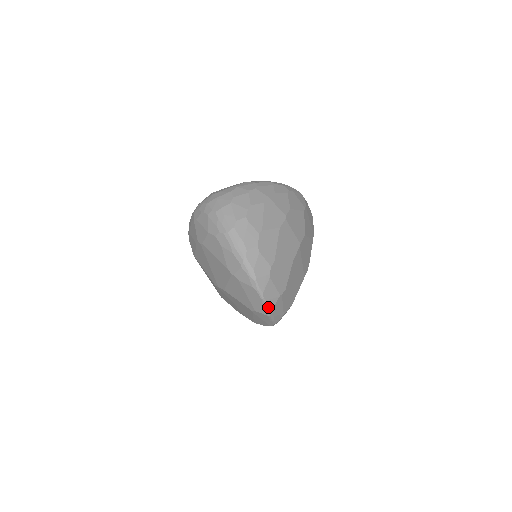
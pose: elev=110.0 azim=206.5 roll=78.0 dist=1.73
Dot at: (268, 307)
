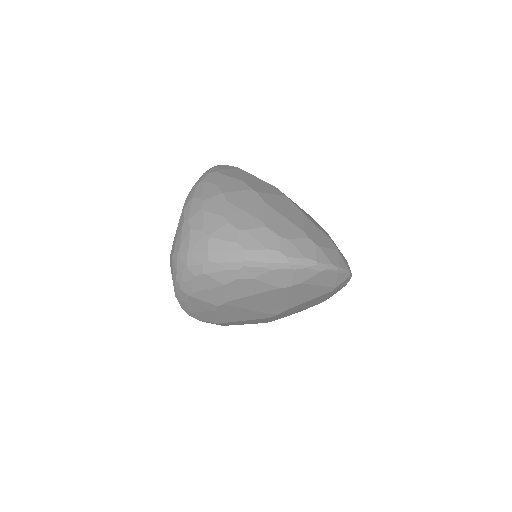
Dot at: (345, 270)
